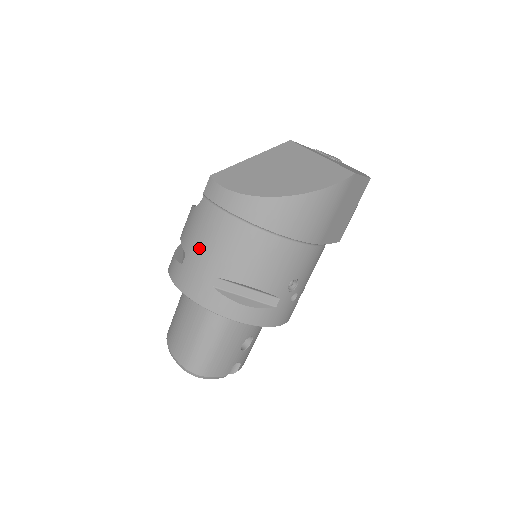
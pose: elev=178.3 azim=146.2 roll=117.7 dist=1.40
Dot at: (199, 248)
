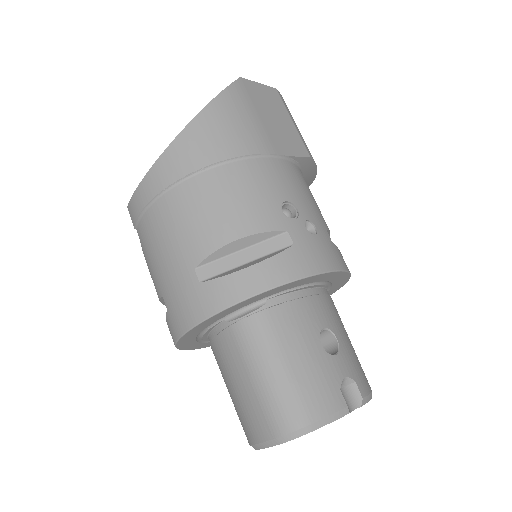
Dot at: (162, 268)
